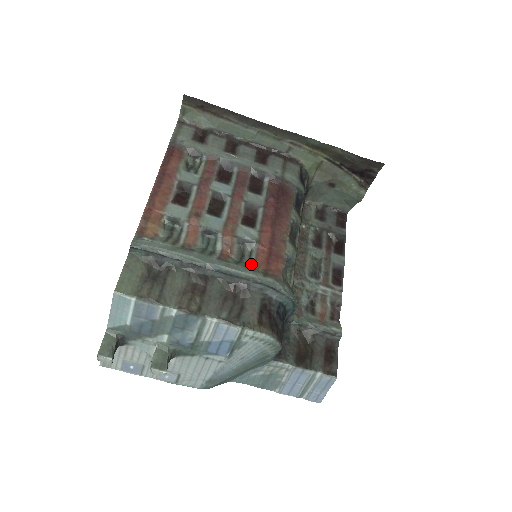
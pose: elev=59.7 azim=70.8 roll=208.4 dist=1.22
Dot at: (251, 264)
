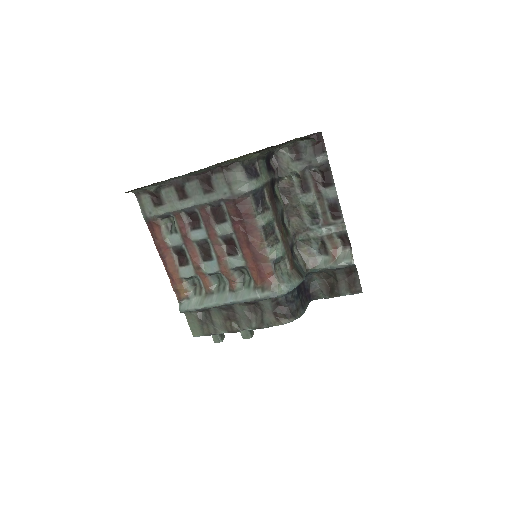
Dot at: (252, 281)
